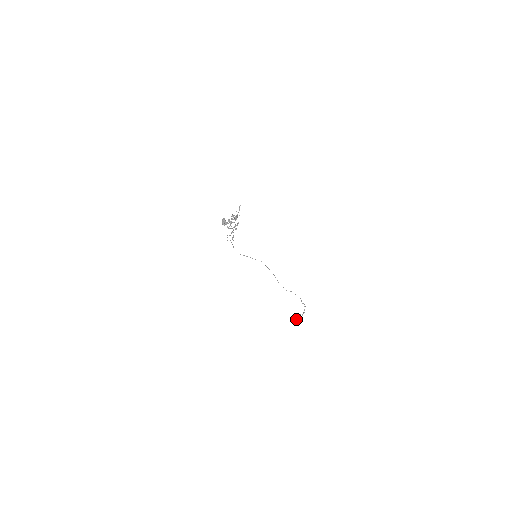
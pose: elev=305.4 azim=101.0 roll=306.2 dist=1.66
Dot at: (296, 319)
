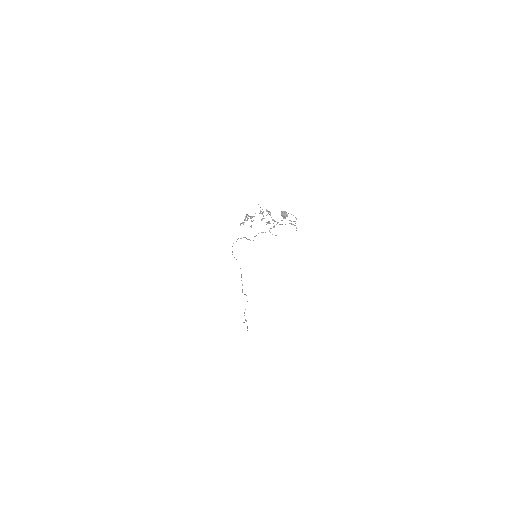
Dot at: occluded
